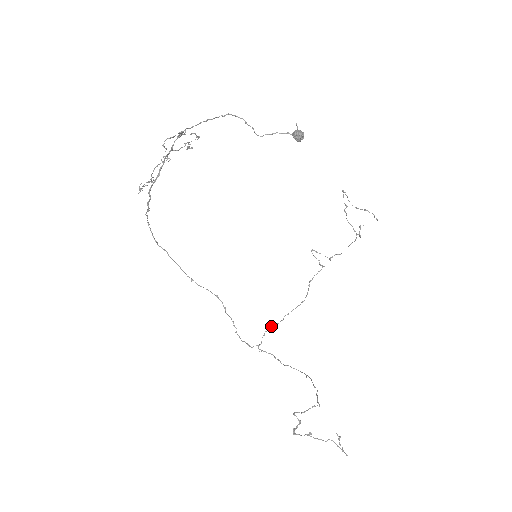
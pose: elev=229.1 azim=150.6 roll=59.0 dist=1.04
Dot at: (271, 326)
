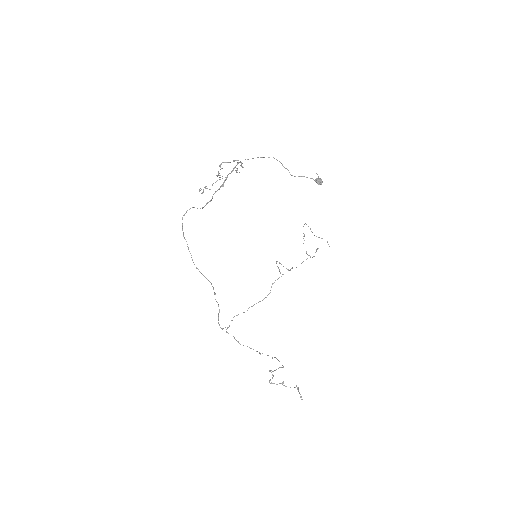
Dot at: (238, 314)
